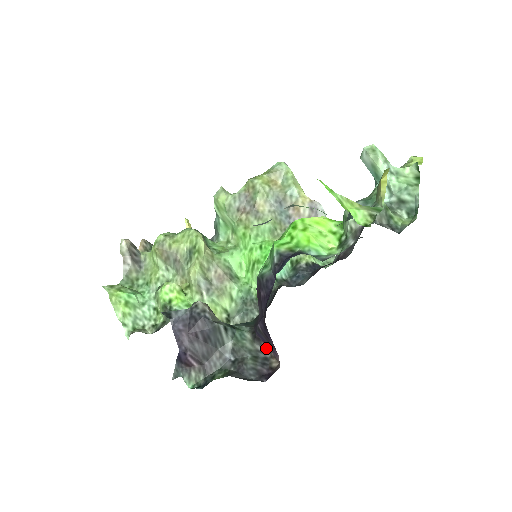
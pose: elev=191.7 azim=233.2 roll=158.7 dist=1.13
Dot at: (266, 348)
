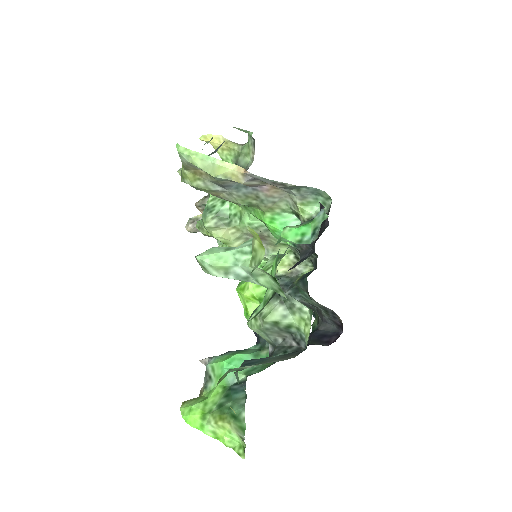
Dot at: (327, 308)
